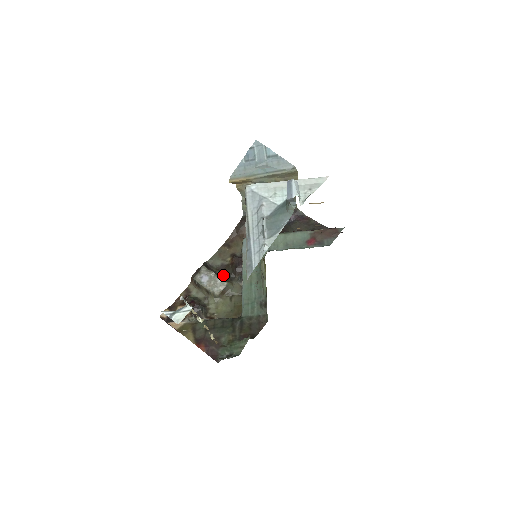
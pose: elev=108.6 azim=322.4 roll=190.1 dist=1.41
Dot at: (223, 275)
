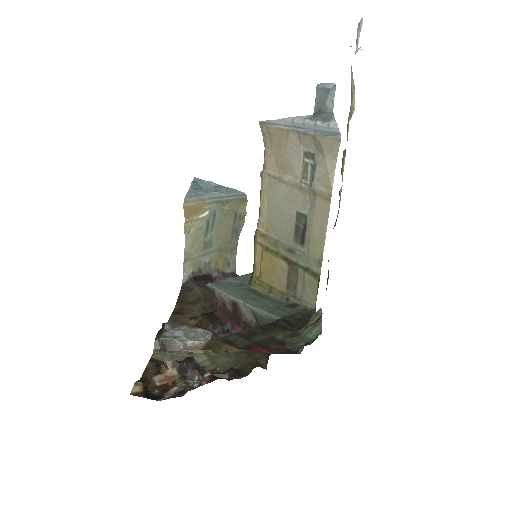
Dot at: occluded
